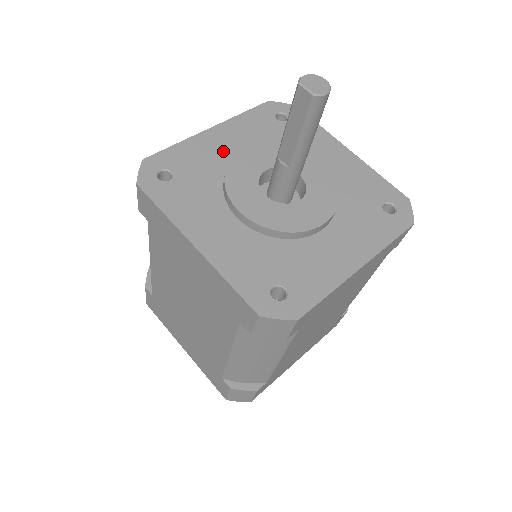
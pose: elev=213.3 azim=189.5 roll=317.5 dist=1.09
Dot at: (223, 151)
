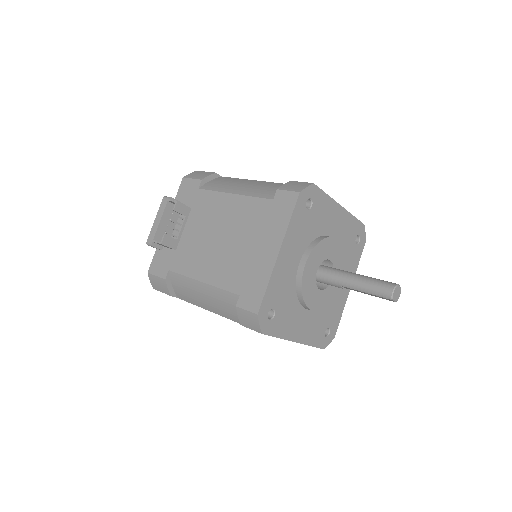
Dot at: (290, 268)
